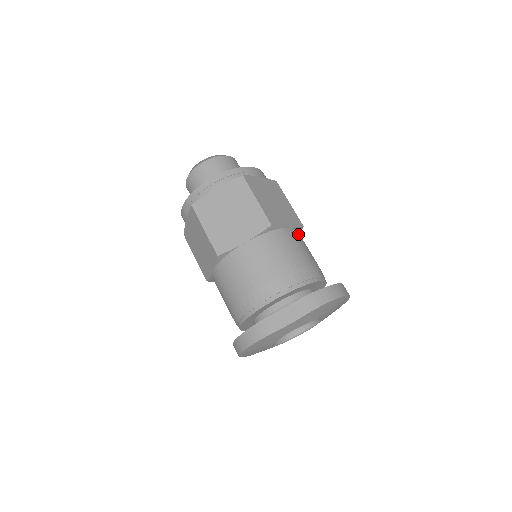
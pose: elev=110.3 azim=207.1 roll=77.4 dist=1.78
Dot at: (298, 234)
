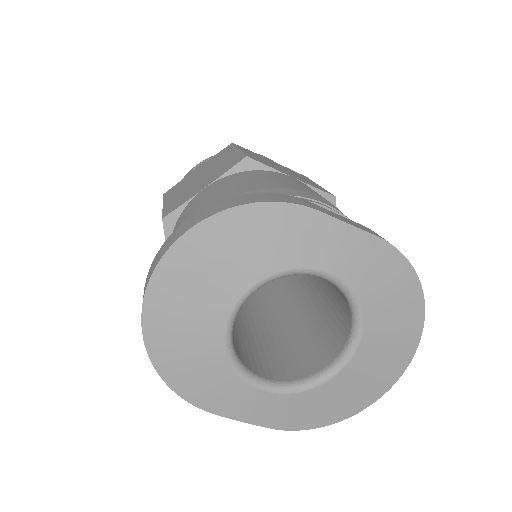
Dot at: occluded
